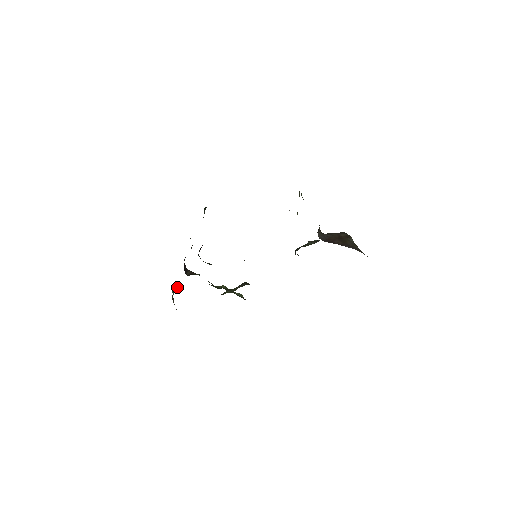
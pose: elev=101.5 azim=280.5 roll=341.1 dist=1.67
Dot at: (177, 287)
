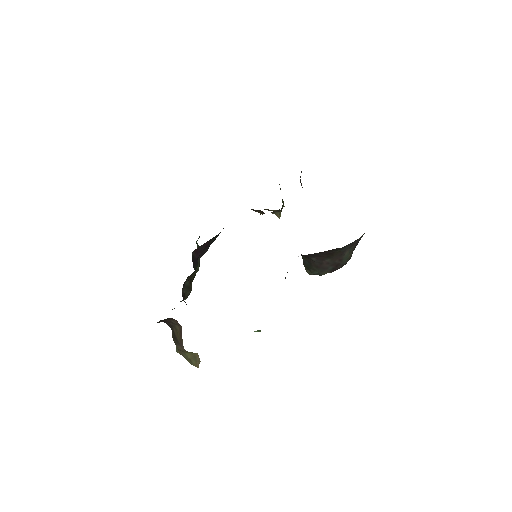
Dot at: occluded
